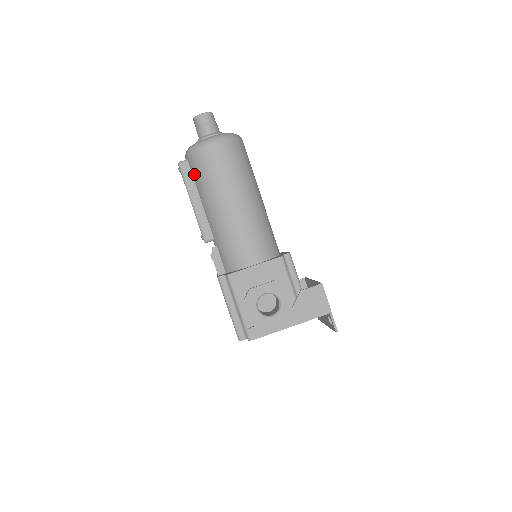
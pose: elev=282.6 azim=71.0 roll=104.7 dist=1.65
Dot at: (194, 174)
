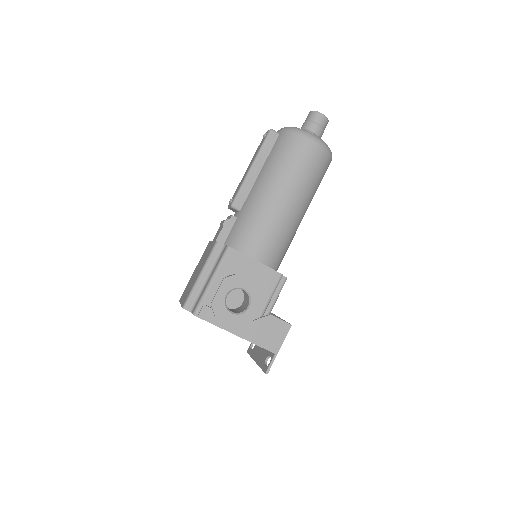
Dot at: (275, 148)
